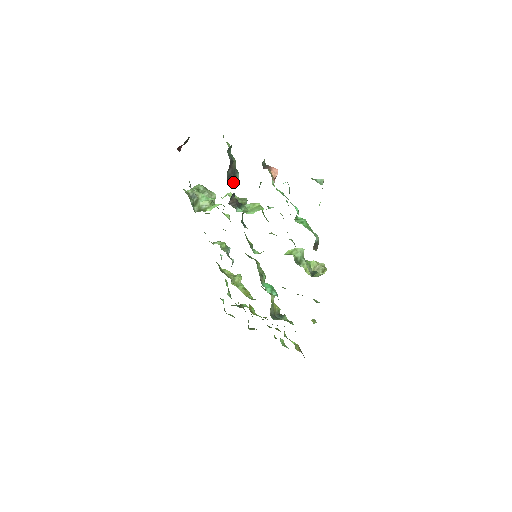
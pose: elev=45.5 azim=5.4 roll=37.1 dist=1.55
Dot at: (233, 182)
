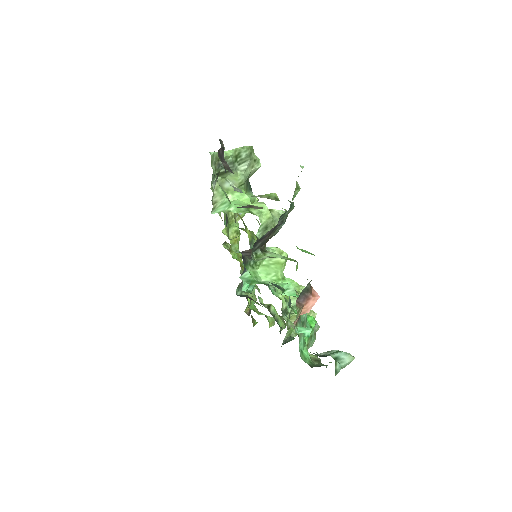
Dot at: (263, 242)
